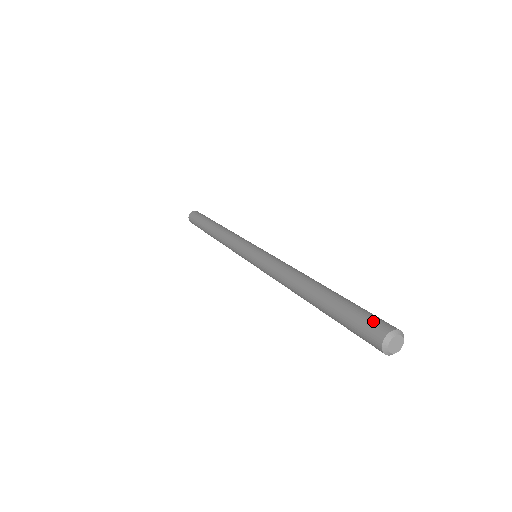
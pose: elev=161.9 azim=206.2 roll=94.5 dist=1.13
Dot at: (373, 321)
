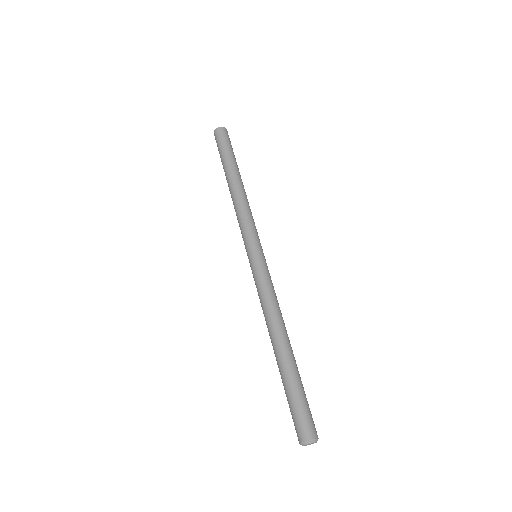
Dot at: (296, 425)
